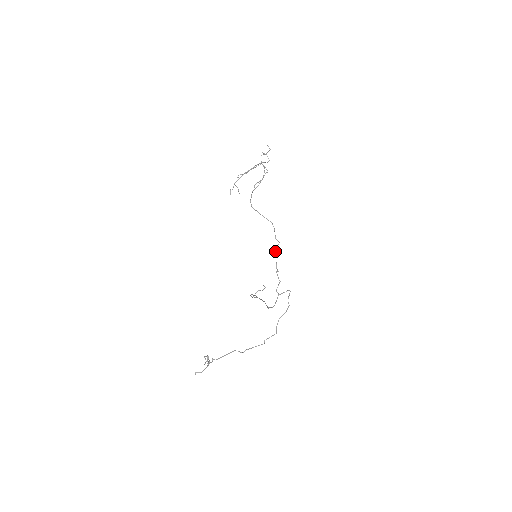
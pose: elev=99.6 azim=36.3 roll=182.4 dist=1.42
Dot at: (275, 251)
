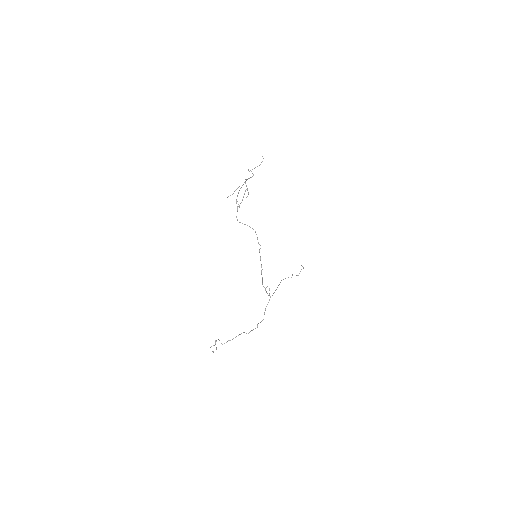
Dot at: occluded
